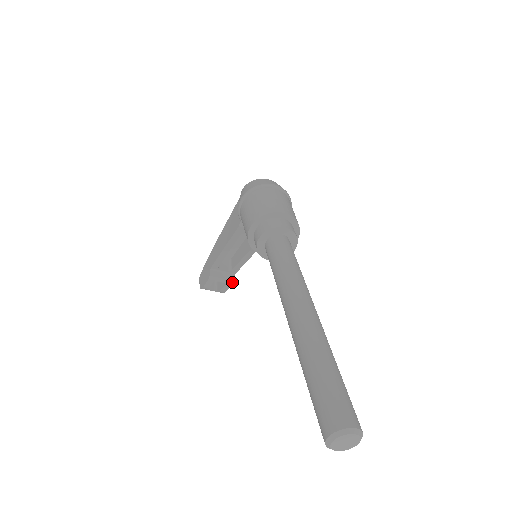
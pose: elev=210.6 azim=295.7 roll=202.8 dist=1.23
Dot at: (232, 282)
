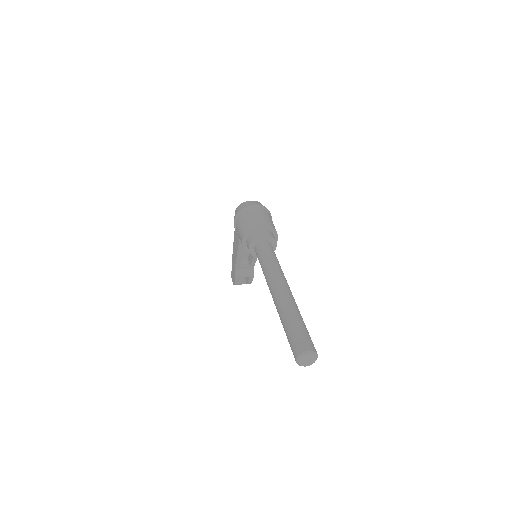
Dot at: (253, 275)
